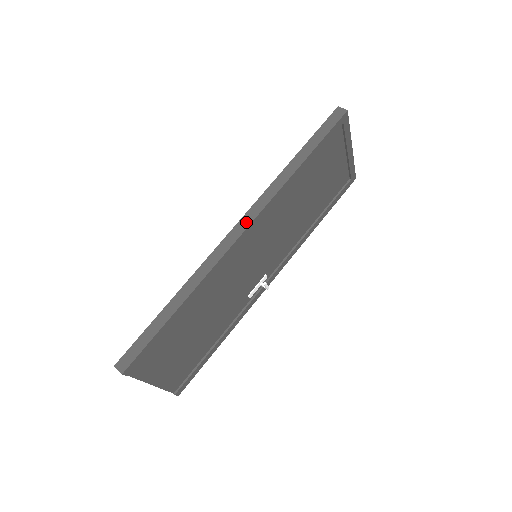
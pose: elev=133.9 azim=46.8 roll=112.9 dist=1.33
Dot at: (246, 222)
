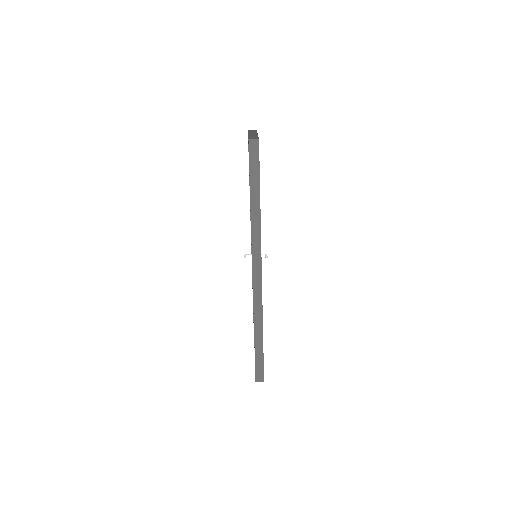
Dot at: (258, 266)
